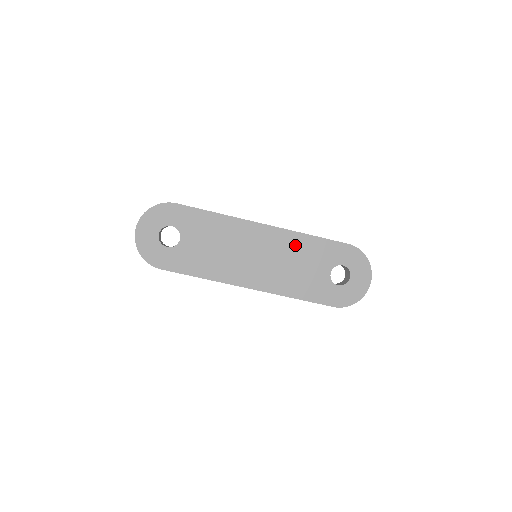
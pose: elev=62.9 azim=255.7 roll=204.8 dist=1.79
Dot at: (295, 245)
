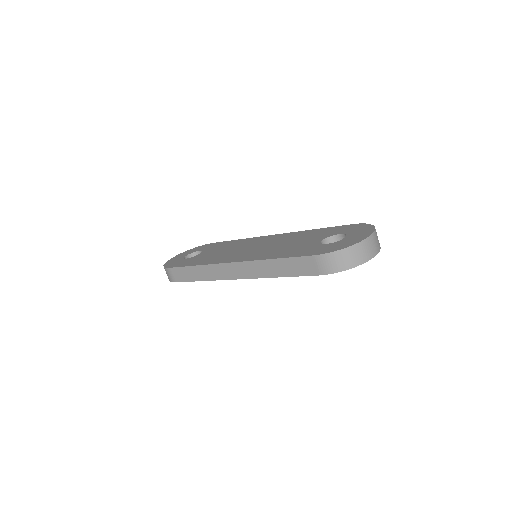
Dot at: occluded
